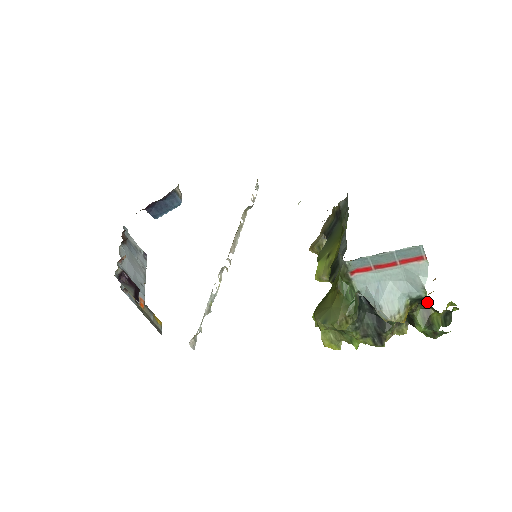
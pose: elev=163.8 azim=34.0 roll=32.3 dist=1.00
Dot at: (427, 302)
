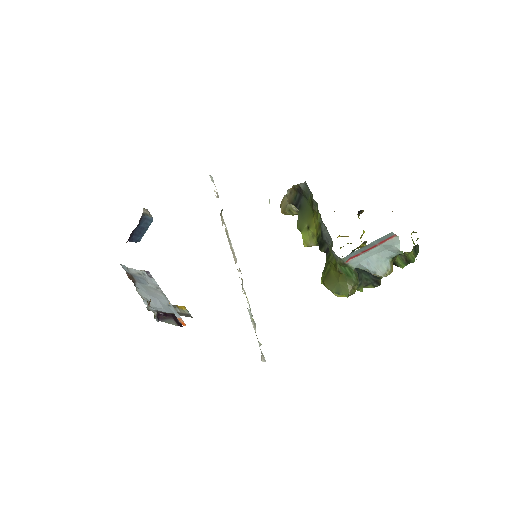
Dot at: (403, 253)
